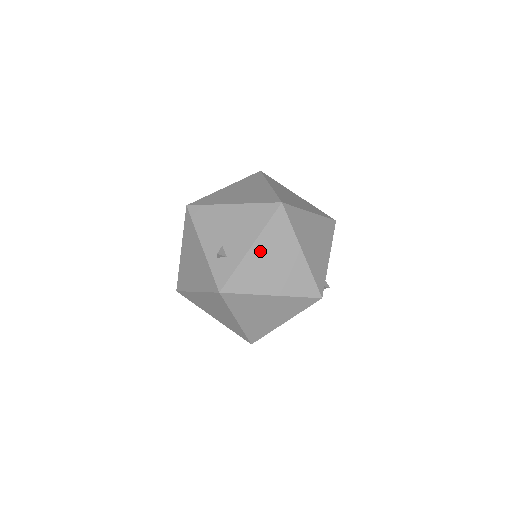
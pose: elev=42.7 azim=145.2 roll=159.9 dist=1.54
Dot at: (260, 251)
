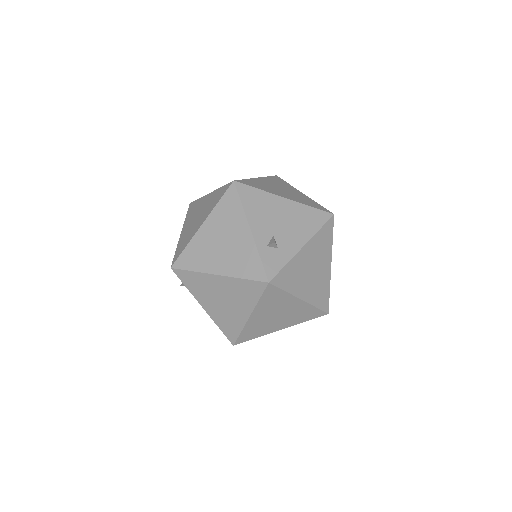
Dot at: (308, 253)
